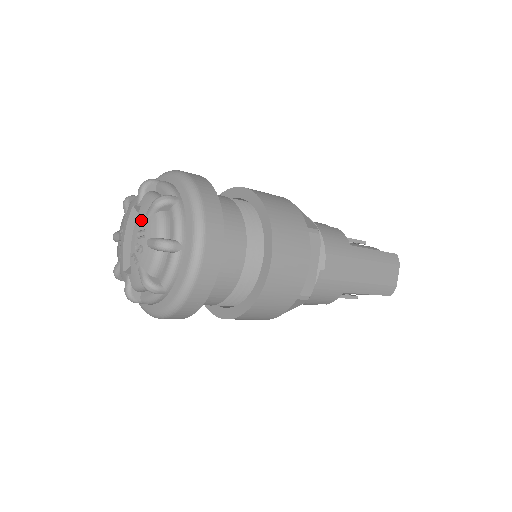
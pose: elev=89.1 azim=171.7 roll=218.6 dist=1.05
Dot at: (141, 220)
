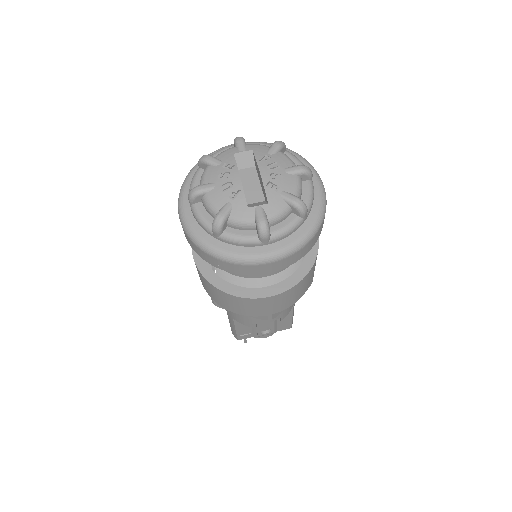
Dot at: (263, 158)
